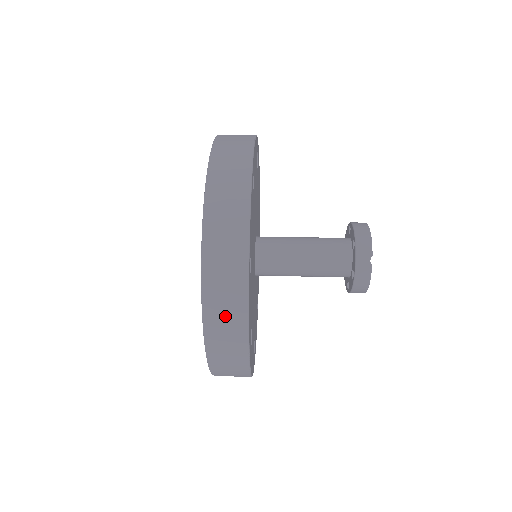
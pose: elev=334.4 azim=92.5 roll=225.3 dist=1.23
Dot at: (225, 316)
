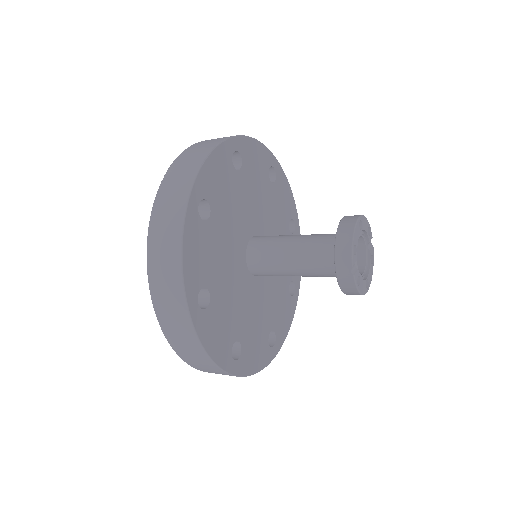
Dot at: (187, 348)
